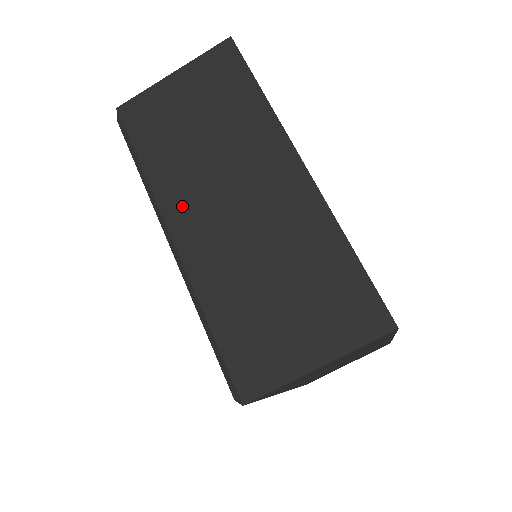
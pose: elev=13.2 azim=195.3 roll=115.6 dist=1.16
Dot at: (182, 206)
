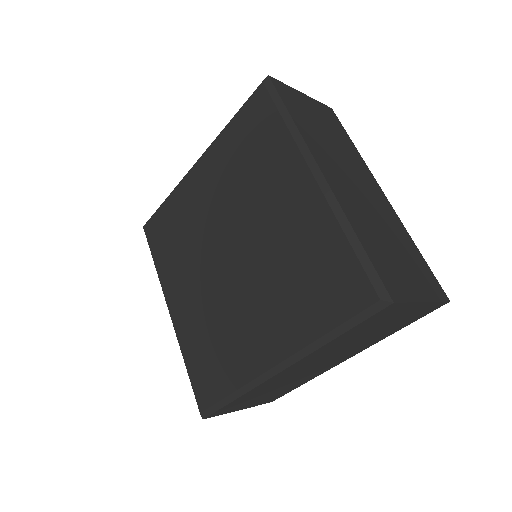
Dot at: (325, 161)
